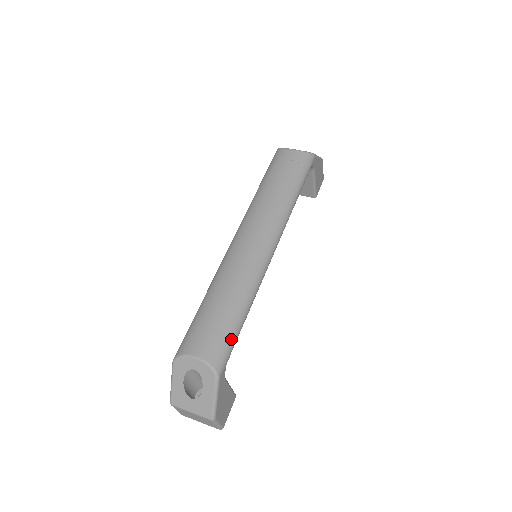
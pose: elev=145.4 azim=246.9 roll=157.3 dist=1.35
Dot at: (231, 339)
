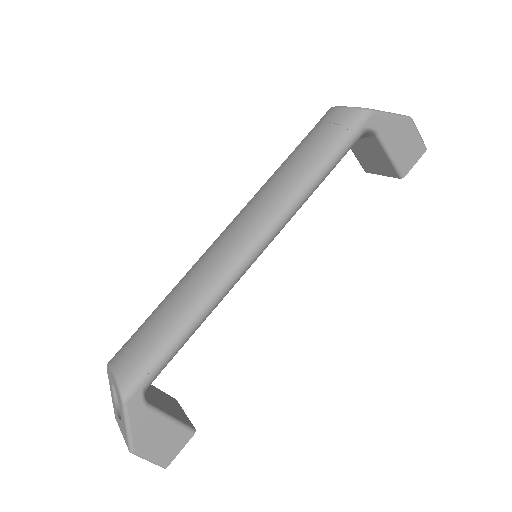
Dot at: (154, 358)
